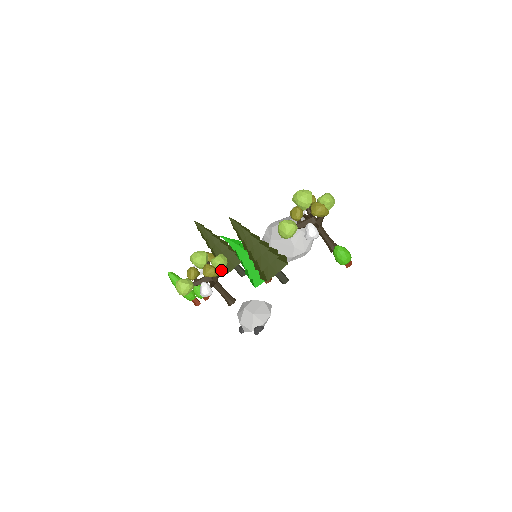
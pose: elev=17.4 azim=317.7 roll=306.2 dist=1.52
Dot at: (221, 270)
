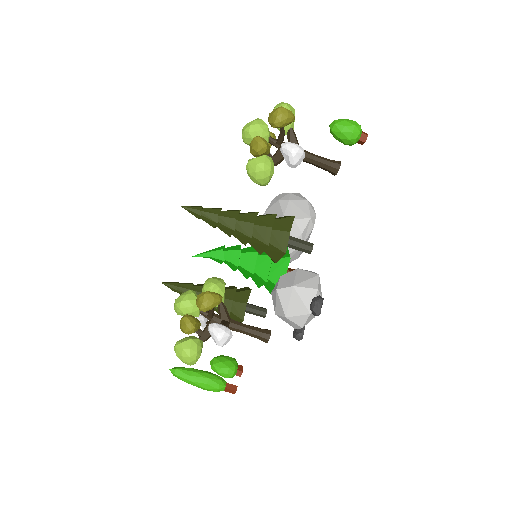
Dot at: (223, 296)
